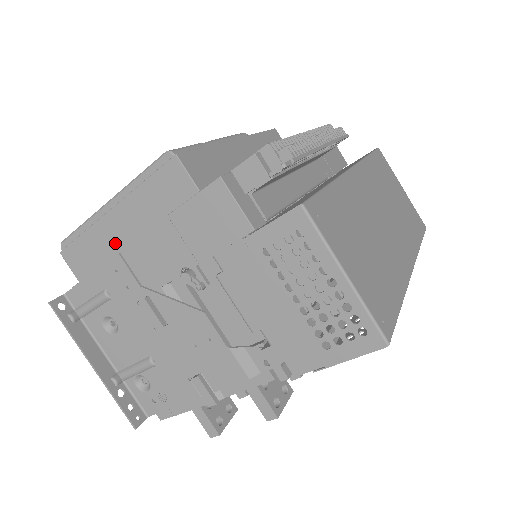
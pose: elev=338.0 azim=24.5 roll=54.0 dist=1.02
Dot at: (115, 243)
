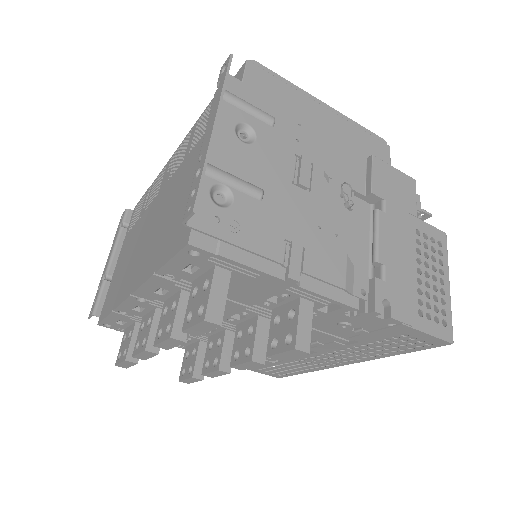
Dot at: (308, 117)
